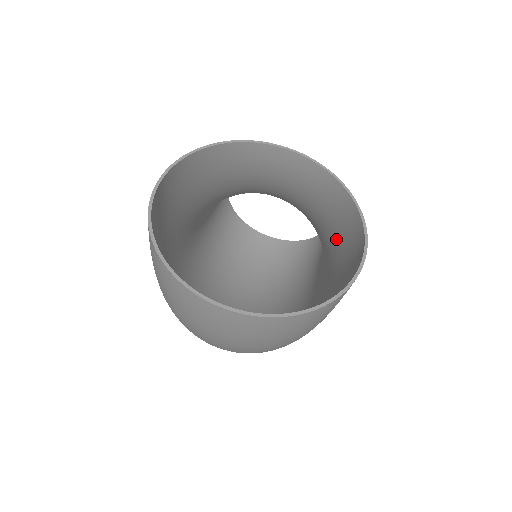
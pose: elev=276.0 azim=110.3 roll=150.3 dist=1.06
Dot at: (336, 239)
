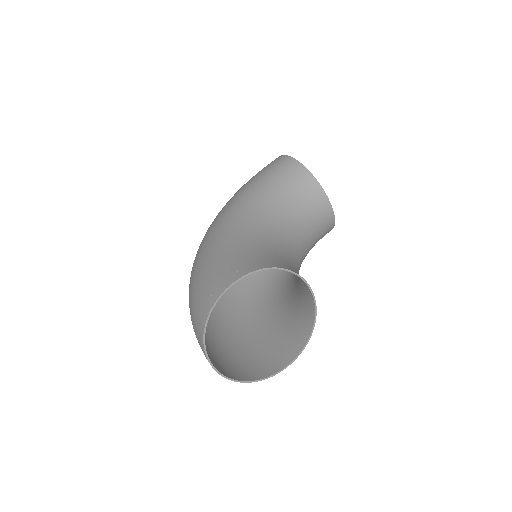
Dot at: (292, 319)
